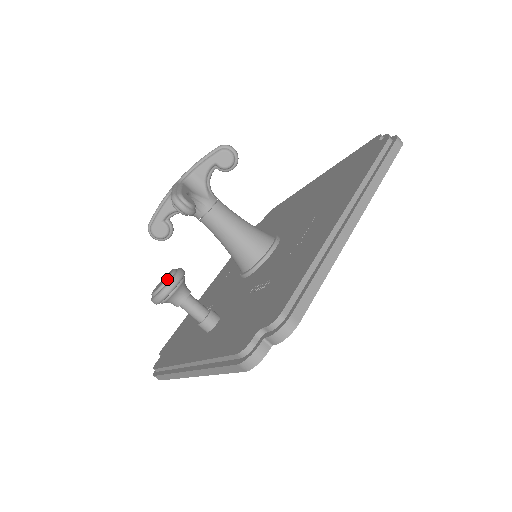
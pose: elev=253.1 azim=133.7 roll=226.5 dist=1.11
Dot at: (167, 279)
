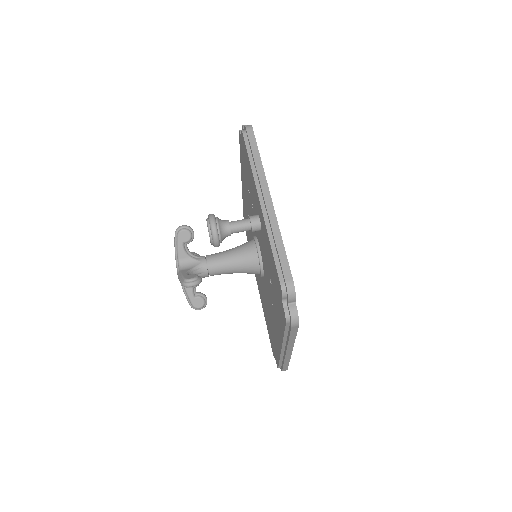
Dot at: occluded
